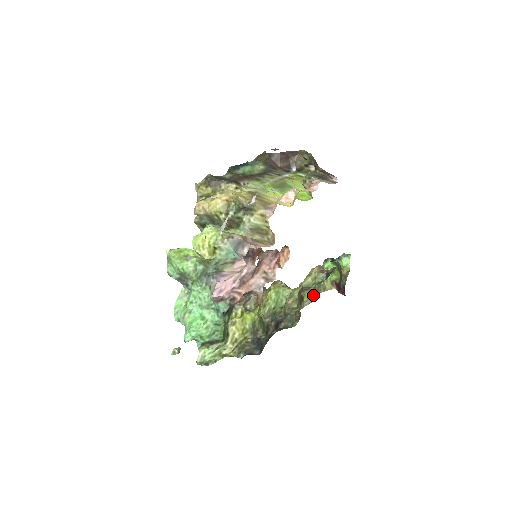
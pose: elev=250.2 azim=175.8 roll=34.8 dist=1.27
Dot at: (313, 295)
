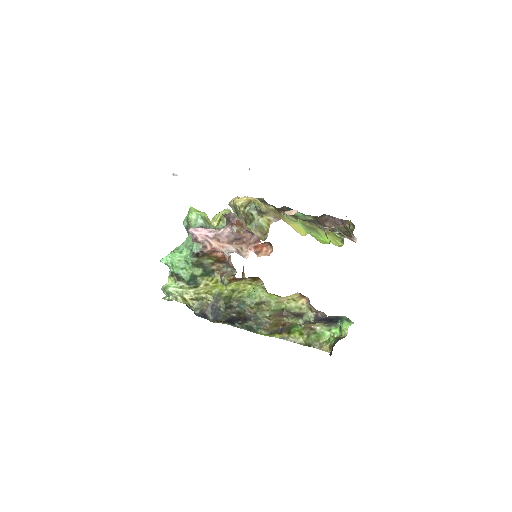
Dot at: (302, 338)
